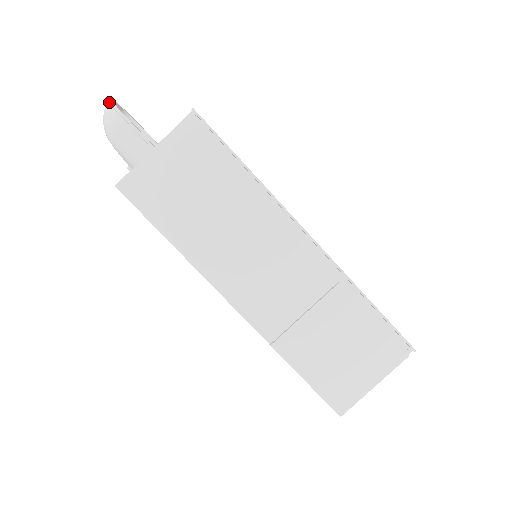
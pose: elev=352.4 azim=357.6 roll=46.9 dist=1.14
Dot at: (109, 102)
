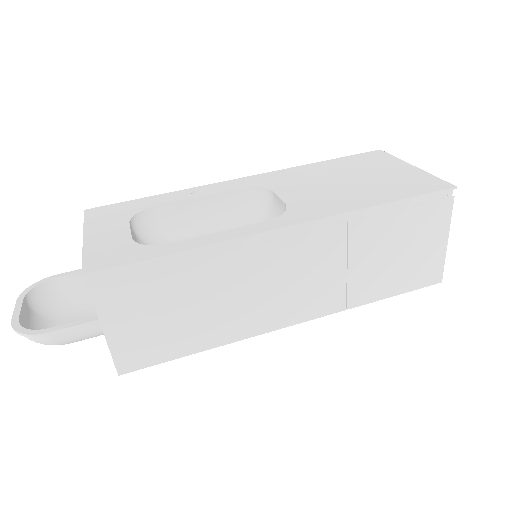
Dot at: occluded
